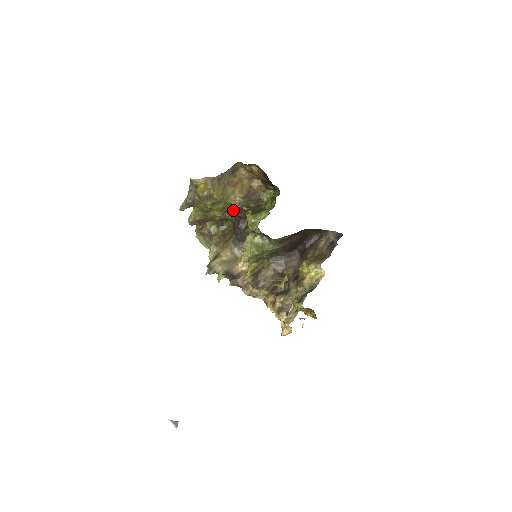
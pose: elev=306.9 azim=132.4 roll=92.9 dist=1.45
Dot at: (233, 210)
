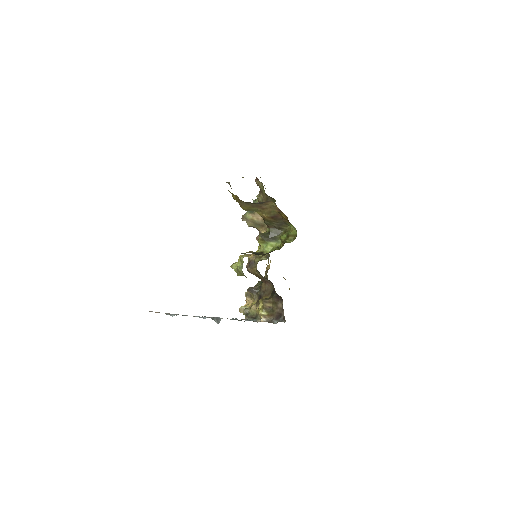
Dot at: occluded
